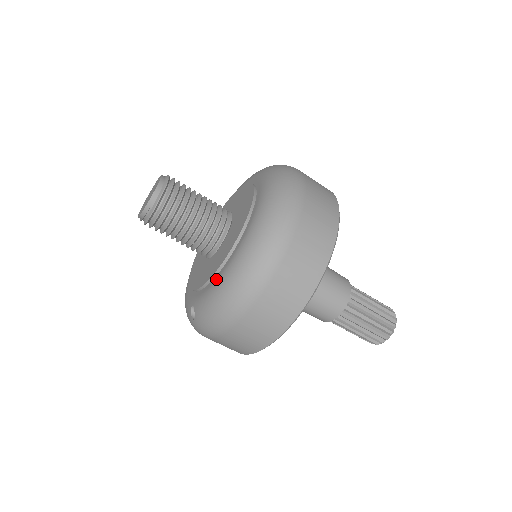
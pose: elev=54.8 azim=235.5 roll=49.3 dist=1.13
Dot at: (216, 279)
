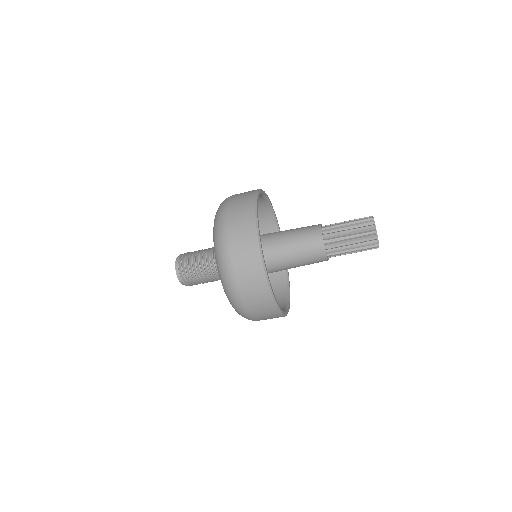
Dot at: occluded
